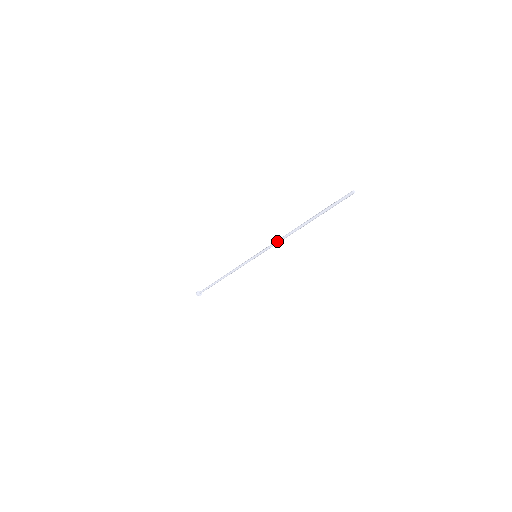
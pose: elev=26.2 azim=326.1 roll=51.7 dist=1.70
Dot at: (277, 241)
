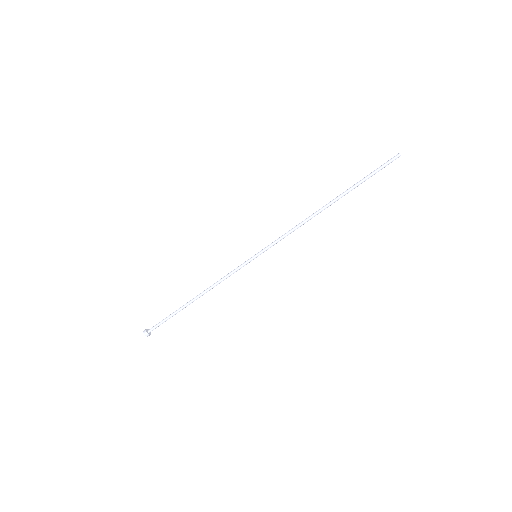
Dot at: (293, 230)
